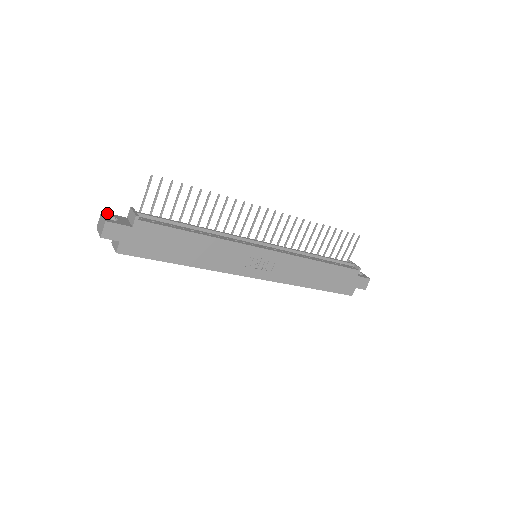
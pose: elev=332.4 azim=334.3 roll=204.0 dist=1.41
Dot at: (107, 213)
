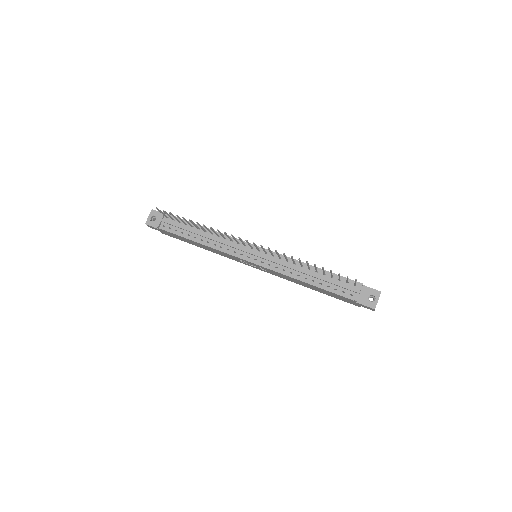
Dot at: (155, 210)
